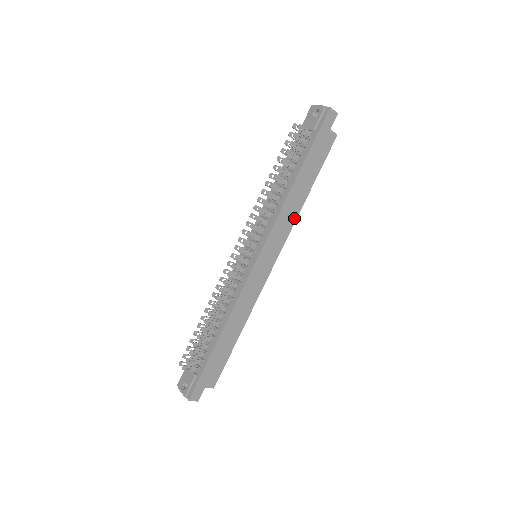
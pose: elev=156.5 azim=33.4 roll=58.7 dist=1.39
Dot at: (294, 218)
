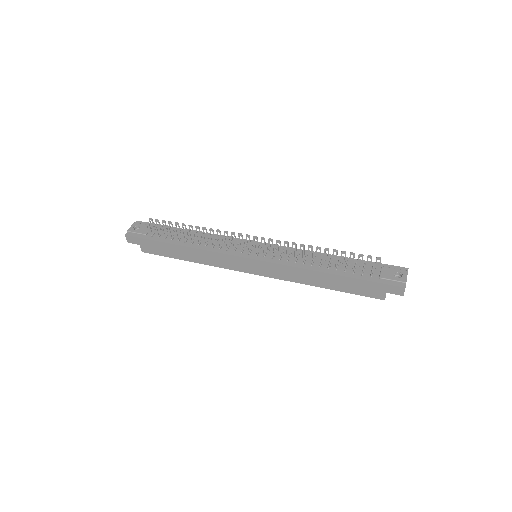
Dot at: (297, 281)
